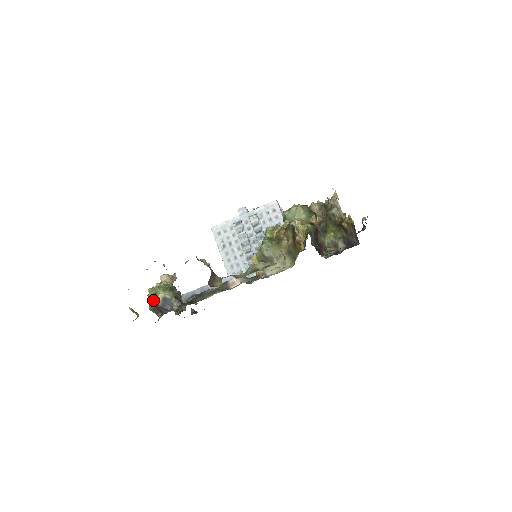
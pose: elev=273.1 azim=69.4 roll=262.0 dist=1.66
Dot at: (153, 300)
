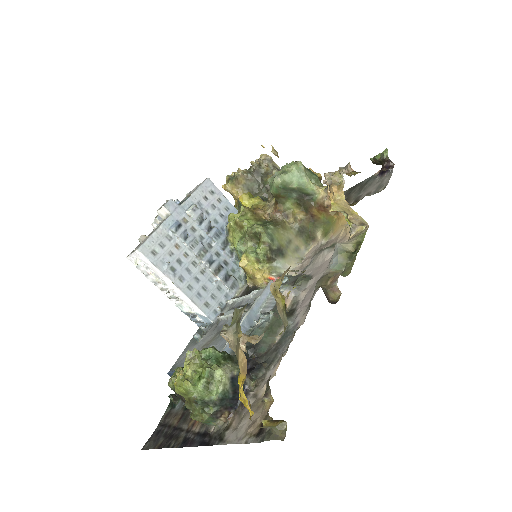
Dot at: (214, 396)
